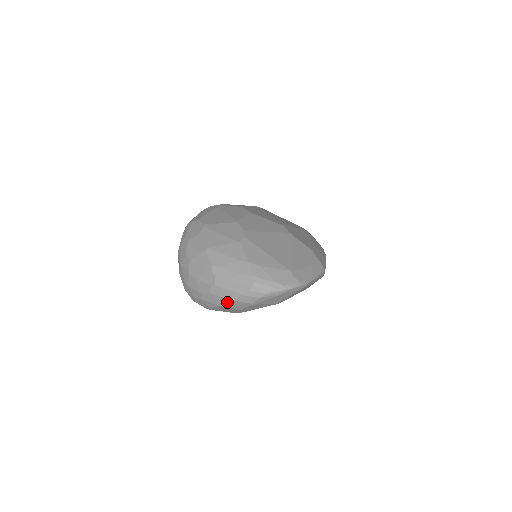
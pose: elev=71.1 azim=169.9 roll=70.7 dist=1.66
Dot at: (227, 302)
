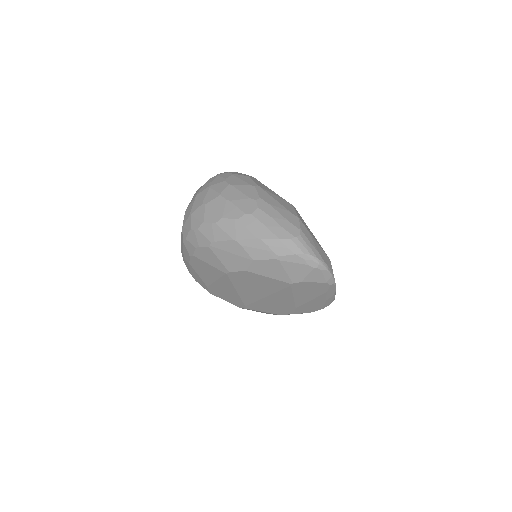
Dot at: (251, 239)
